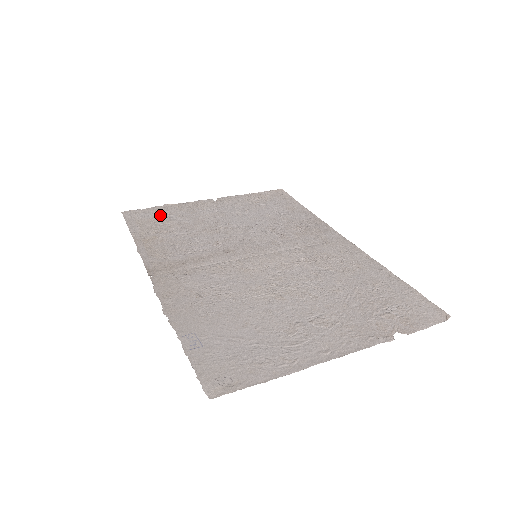
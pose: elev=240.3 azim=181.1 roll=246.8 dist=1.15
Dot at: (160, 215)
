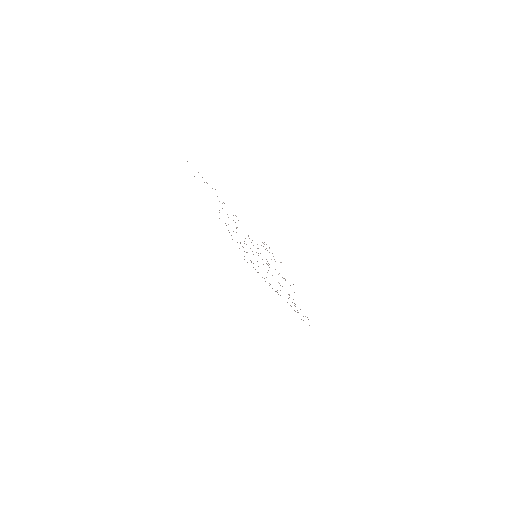
Dot at: occluded
